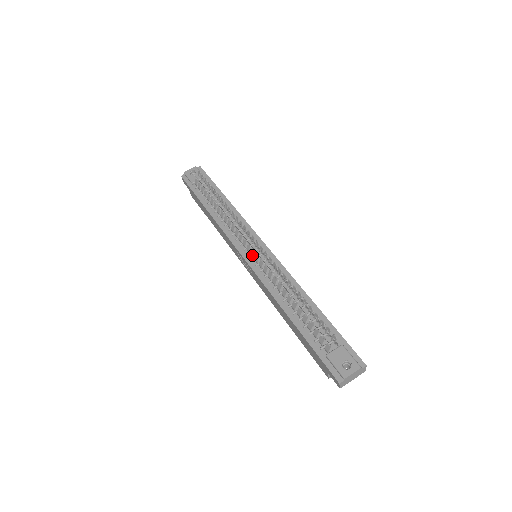
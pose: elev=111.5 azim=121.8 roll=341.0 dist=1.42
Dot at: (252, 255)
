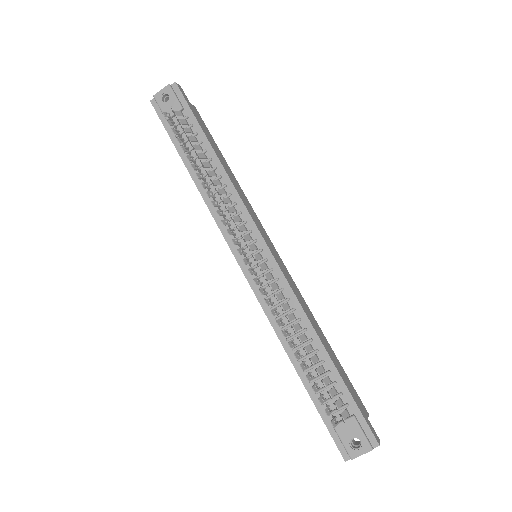
Dot at: (249, 265)
